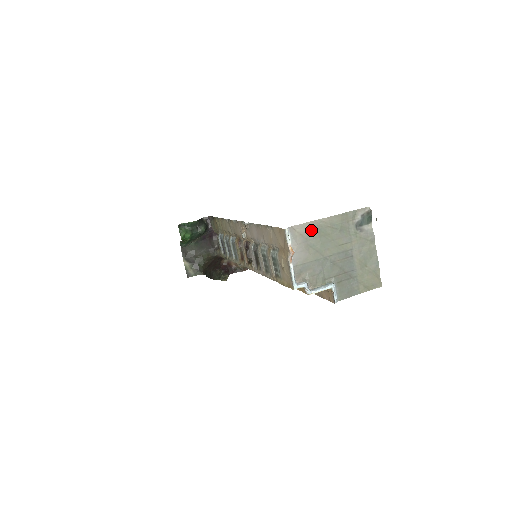
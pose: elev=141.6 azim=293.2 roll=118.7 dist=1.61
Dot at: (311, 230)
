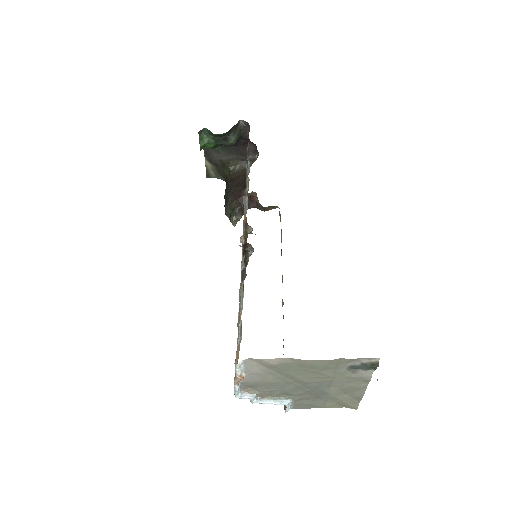
Dot at: (277, 364)
